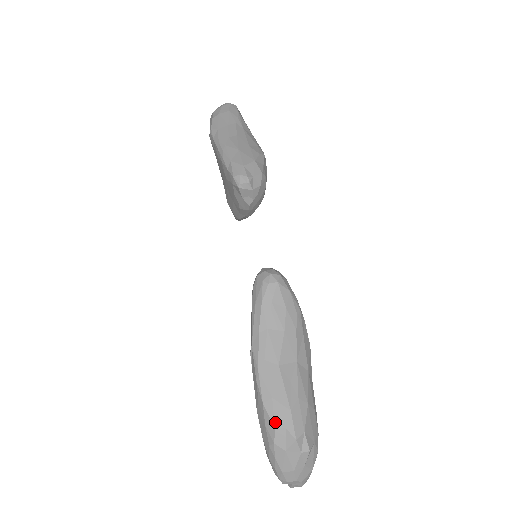
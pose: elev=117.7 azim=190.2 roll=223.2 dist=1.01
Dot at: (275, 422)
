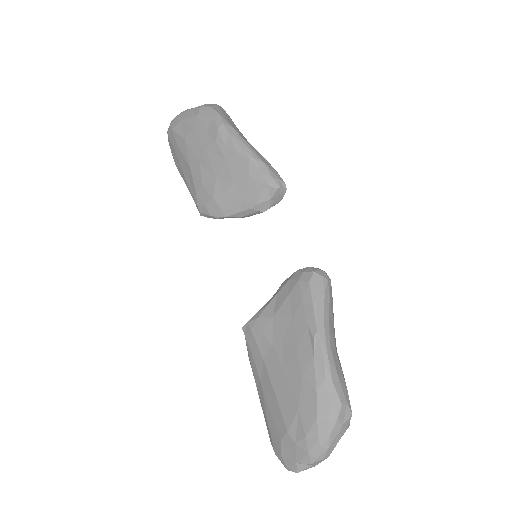
Dot at: (342, 399)
